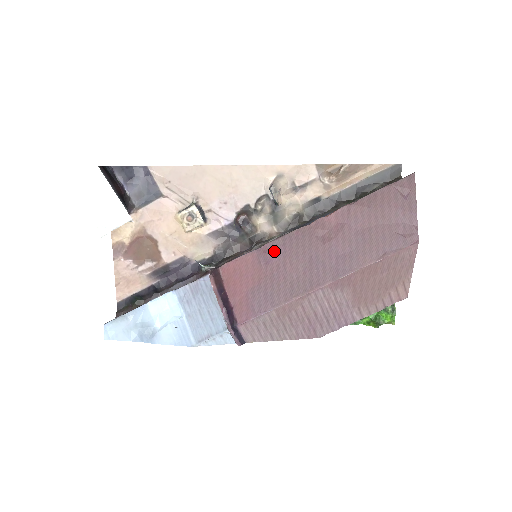
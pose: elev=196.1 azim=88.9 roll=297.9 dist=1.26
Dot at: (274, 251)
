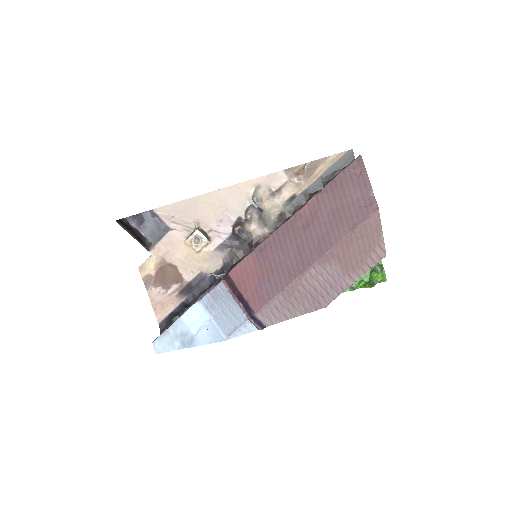
Dot at: (268, 248)
